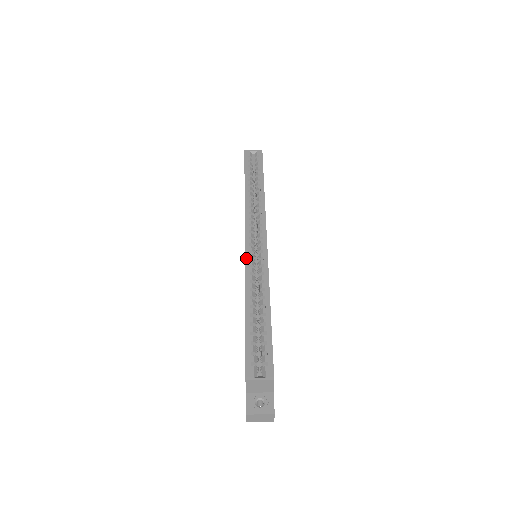
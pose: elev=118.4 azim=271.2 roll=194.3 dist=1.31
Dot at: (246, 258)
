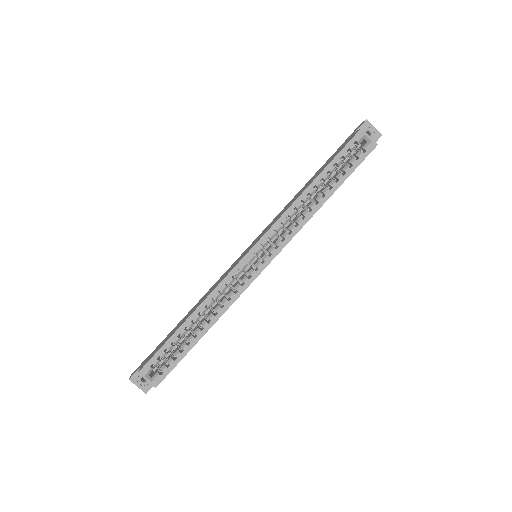
Dot at: (231, 273)
